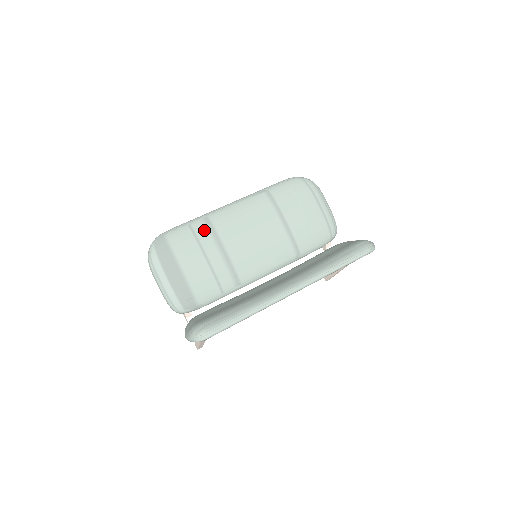
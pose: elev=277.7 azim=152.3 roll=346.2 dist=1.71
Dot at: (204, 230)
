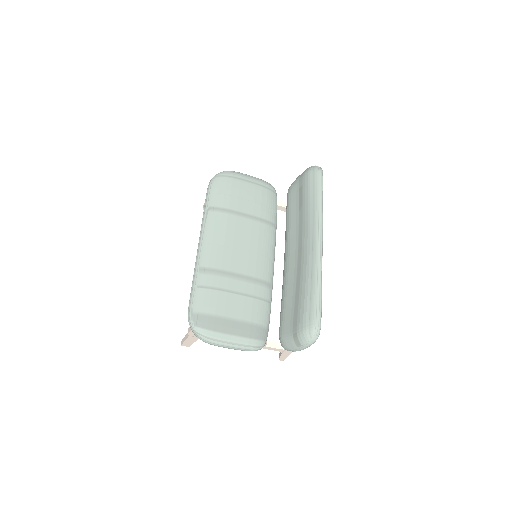
Dot at: (211, 278)
